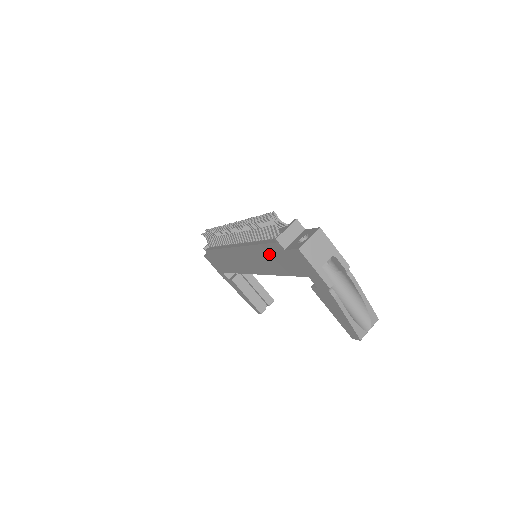
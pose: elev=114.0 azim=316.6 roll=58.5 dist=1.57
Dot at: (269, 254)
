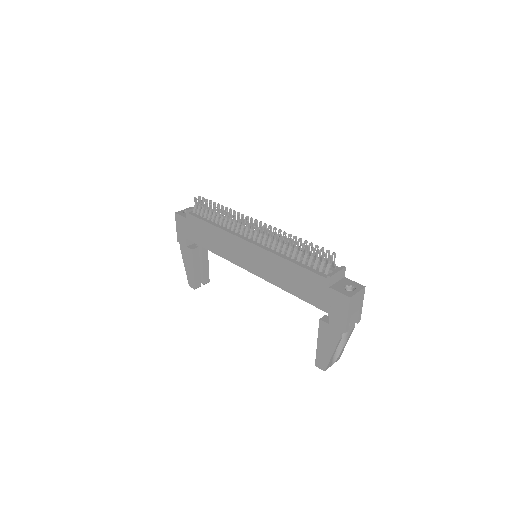
Dot at: (299, 276)
